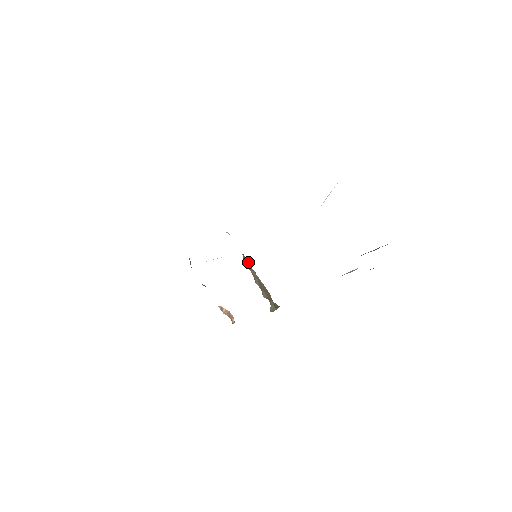
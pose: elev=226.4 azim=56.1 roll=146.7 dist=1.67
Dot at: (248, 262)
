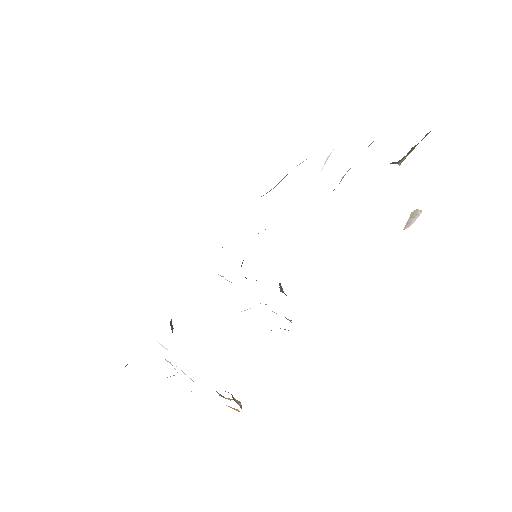
Dot at: occluded
